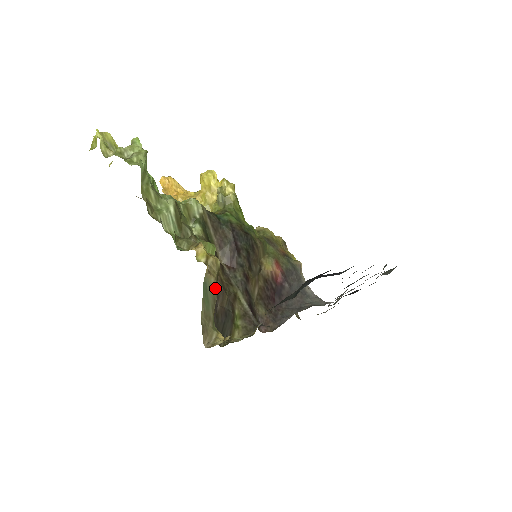
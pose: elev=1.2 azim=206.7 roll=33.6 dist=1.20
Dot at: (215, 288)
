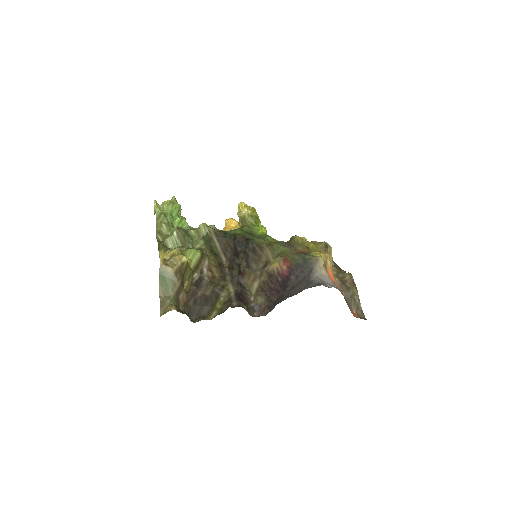
Dot at: (174, 276)
